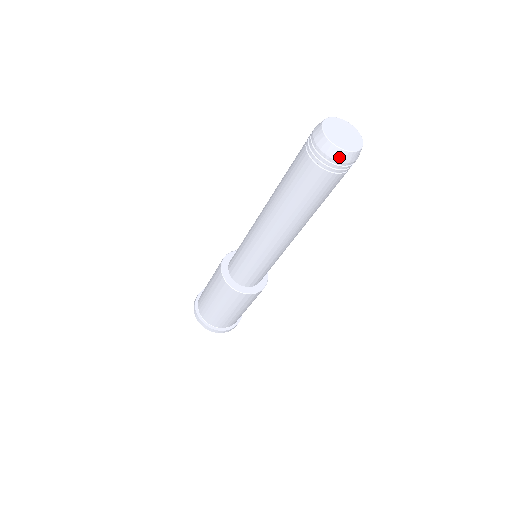
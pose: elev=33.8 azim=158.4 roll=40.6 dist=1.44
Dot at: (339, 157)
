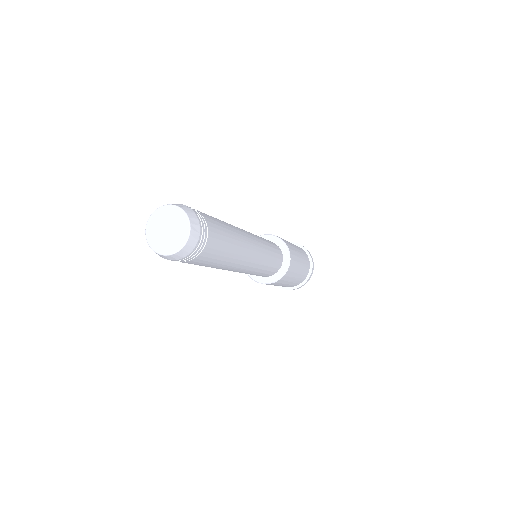
Dot at: (186, 252)
